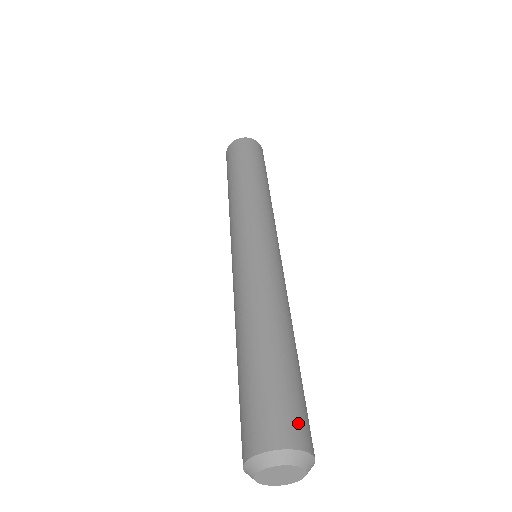
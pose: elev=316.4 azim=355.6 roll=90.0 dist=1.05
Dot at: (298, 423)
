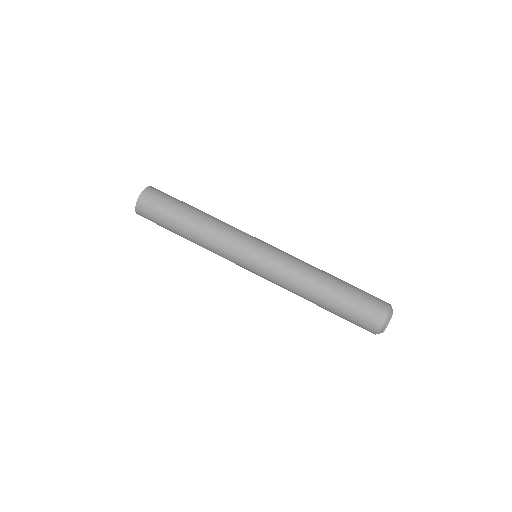
Dot at: (375, 310)
